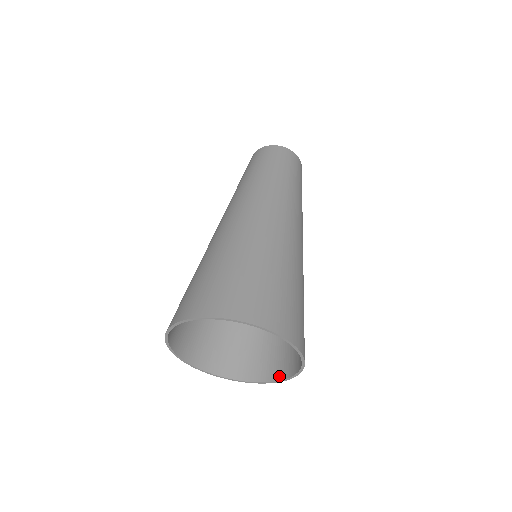
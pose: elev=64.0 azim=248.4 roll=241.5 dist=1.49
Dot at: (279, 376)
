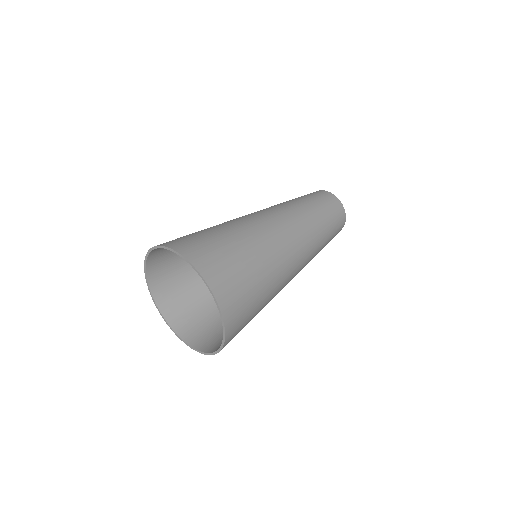
Dot at: (197, 346)
